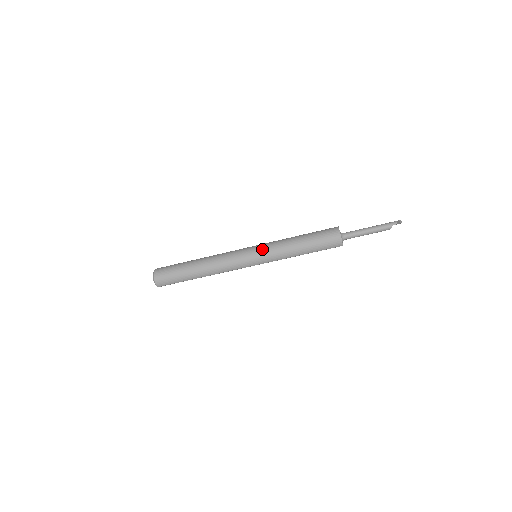
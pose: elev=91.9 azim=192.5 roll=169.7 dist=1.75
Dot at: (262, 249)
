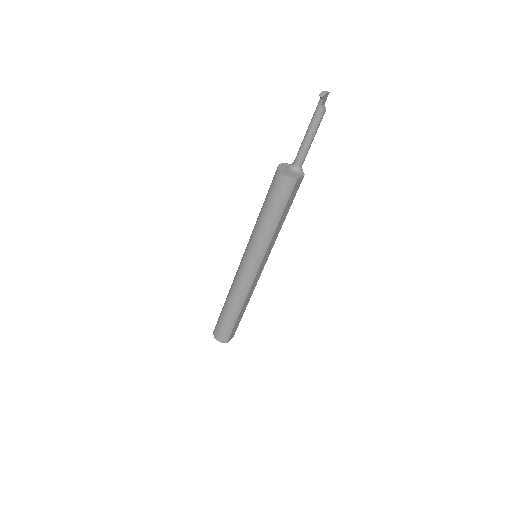
Dot at: (248, 249)
